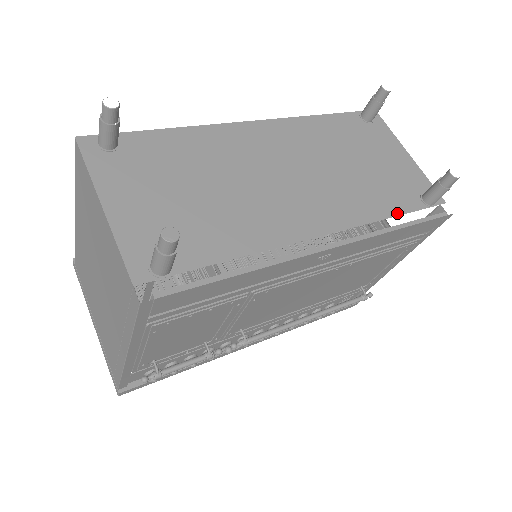
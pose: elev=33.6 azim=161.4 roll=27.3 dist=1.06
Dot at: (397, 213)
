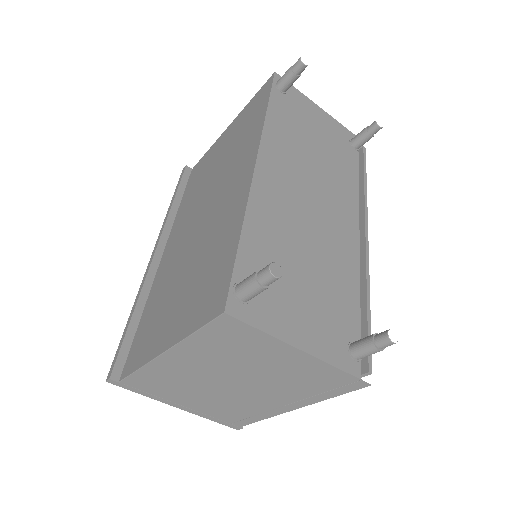
Dot at: (357, 173)
